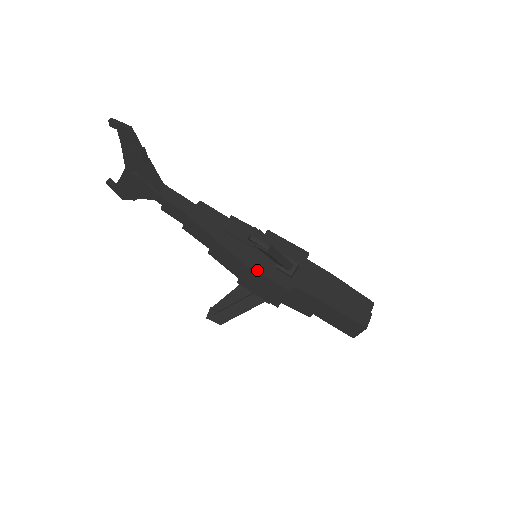
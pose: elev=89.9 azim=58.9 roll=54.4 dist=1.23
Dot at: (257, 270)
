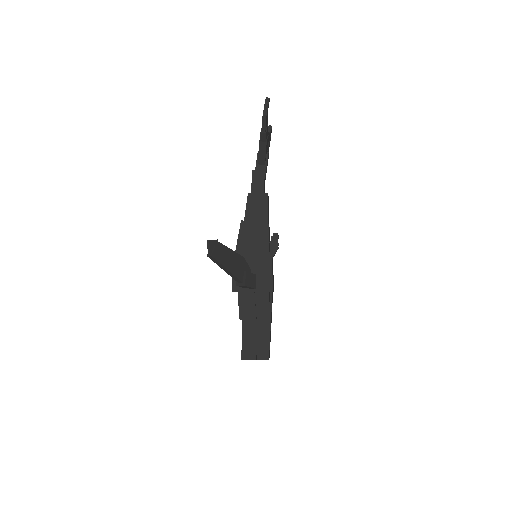
Dot at: occluded
